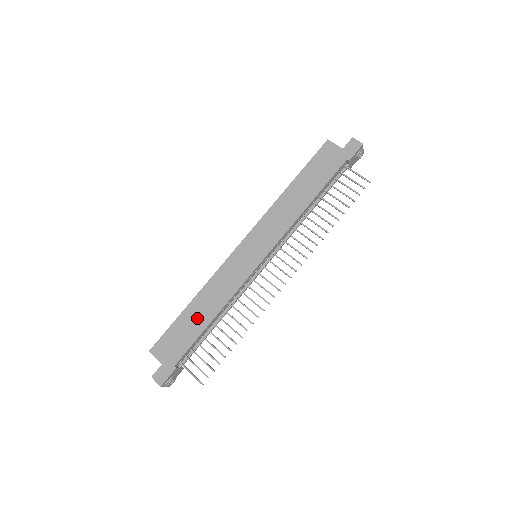
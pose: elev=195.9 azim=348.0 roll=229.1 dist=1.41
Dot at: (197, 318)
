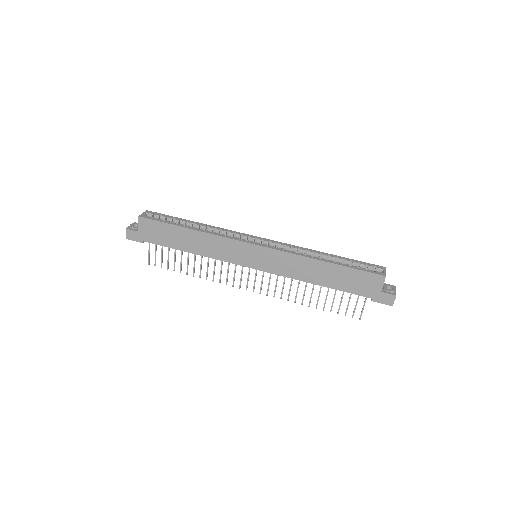
Dot at: (183, 240)
